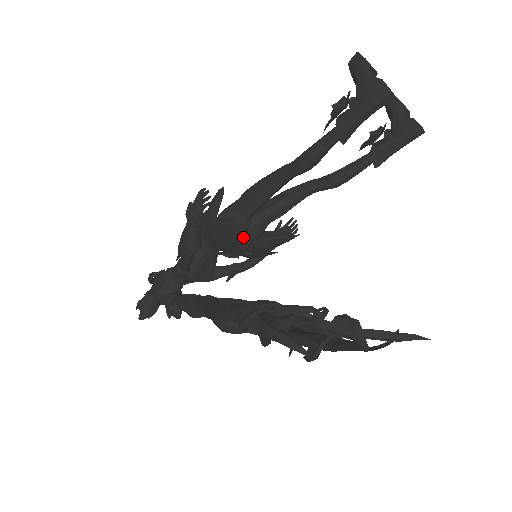
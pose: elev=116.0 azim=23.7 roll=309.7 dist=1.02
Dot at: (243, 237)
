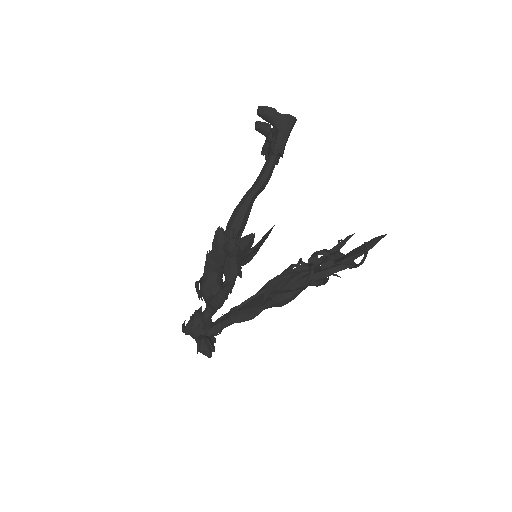
Dot at: occluded
